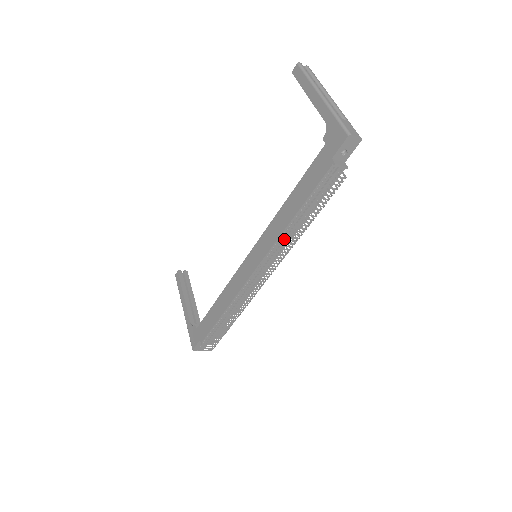
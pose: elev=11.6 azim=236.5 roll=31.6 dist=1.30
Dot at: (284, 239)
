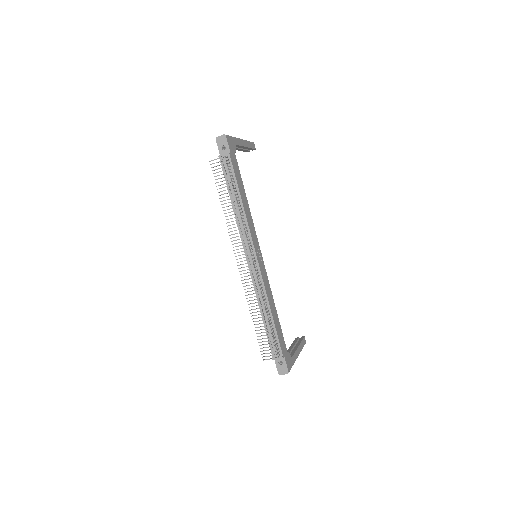
Dot at: (228, 219)
